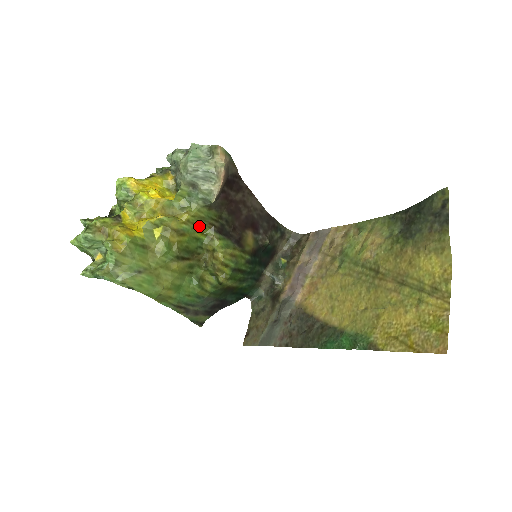
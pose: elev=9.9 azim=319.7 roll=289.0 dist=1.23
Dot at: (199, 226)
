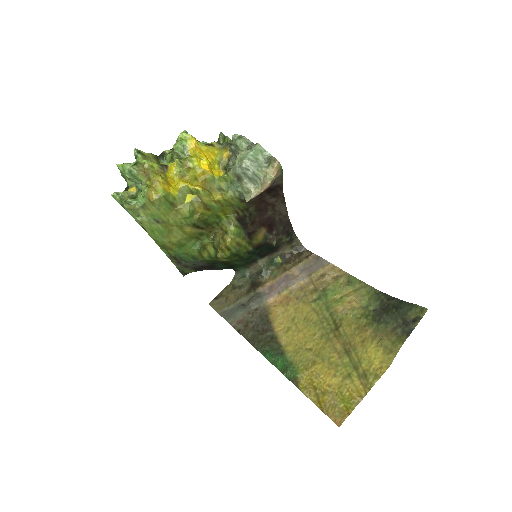
Dot at: (226, 208)
